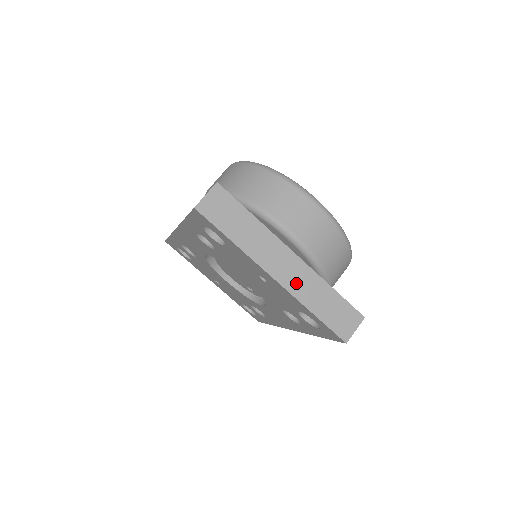
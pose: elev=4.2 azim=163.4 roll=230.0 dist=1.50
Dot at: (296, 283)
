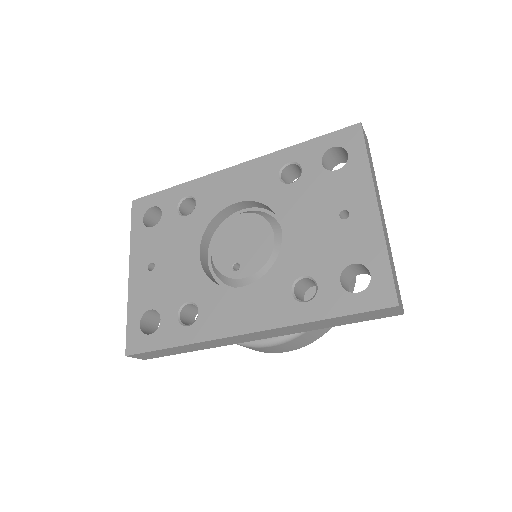
Dot at: (384, 229)
